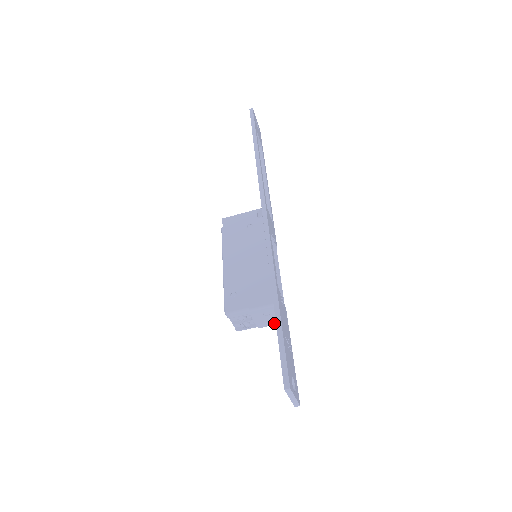
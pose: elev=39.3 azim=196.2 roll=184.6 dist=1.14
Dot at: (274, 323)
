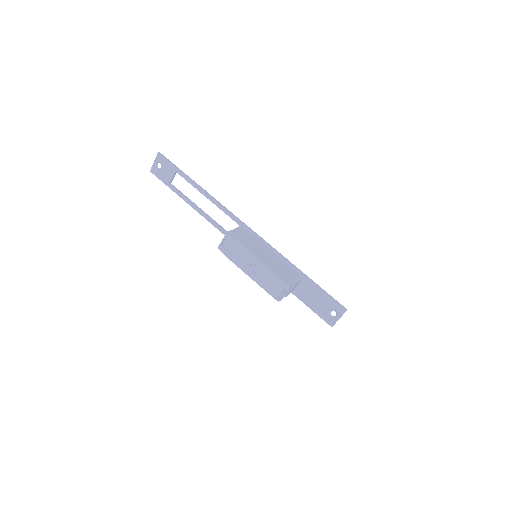
Dot at: occluded
